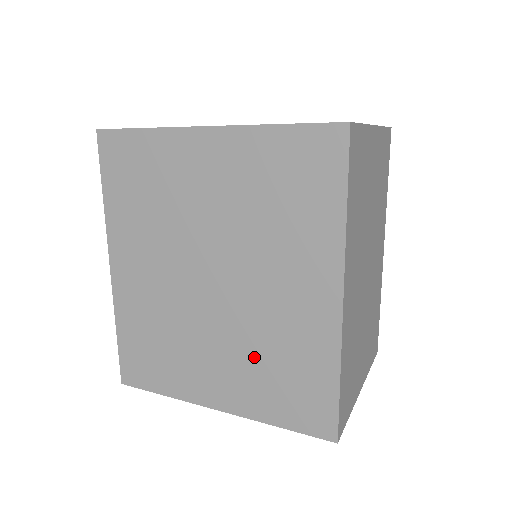
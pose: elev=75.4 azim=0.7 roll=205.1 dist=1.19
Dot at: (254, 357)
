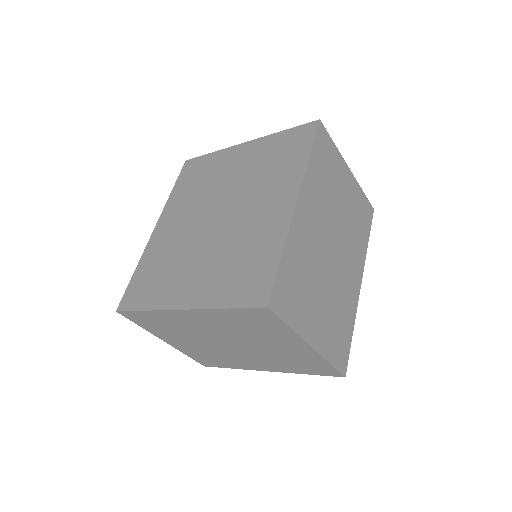
Dot at: (225, 258)
